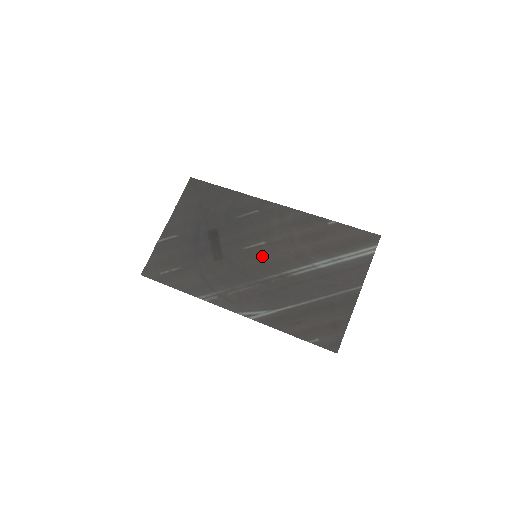
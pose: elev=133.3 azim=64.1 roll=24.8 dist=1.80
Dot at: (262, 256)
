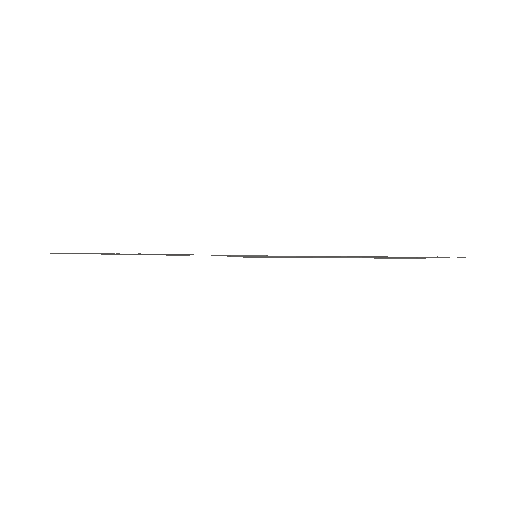
Dot at: occluded
